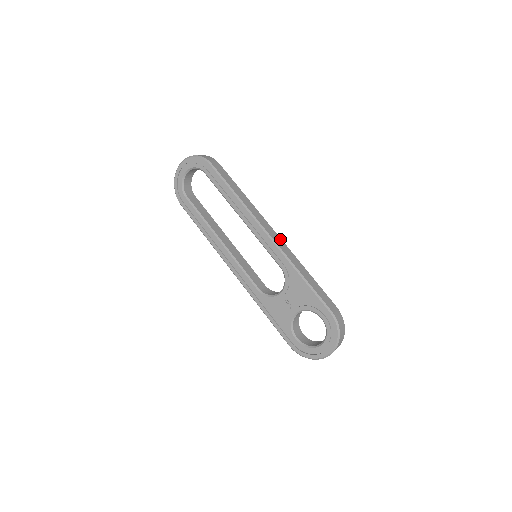
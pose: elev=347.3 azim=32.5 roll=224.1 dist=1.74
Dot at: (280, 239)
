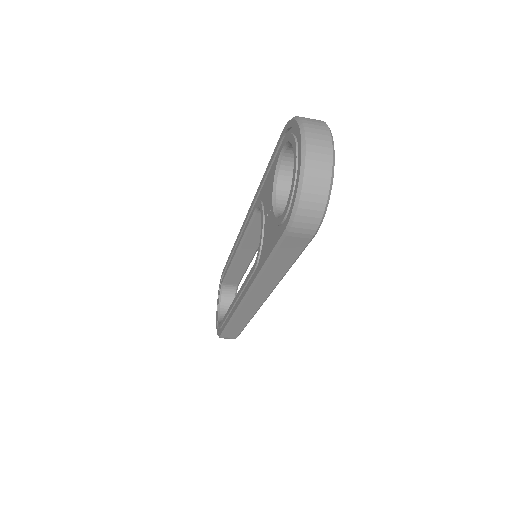
Dot at: occluded
